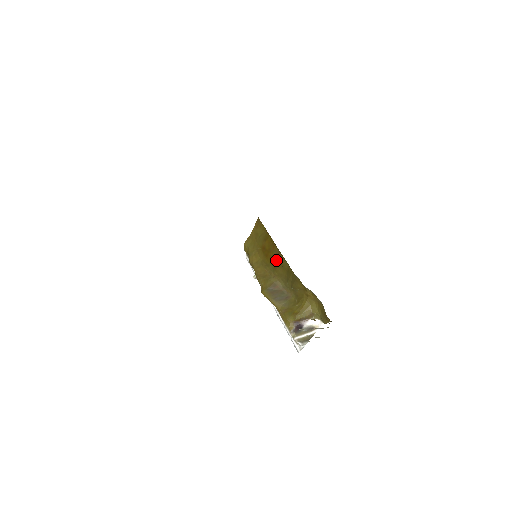
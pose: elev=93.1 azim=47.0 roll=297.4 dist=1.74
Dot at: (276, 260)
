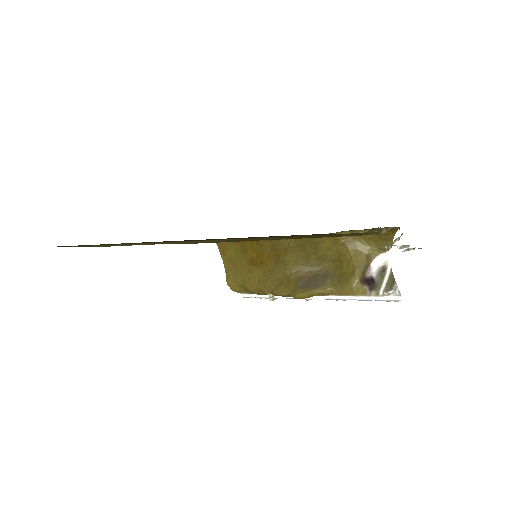
Dot at: (276, 253)
